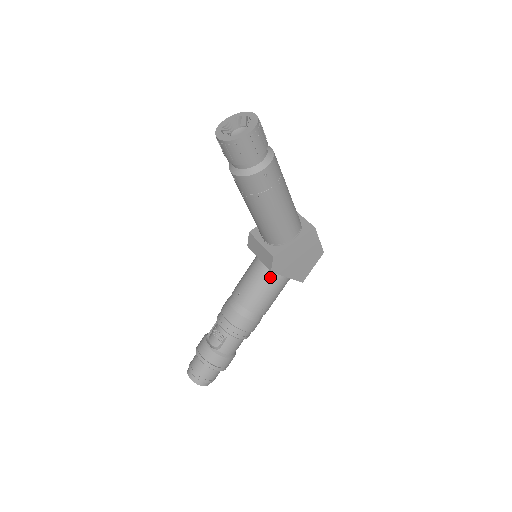
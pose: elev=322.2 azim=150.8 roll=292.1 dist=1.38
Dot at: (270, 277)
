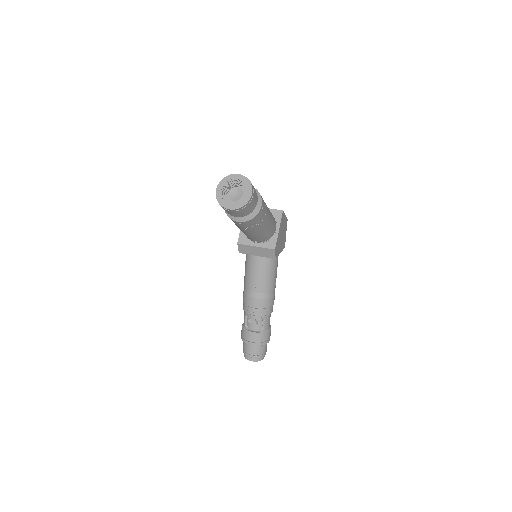
Dot at: (271, 262)
